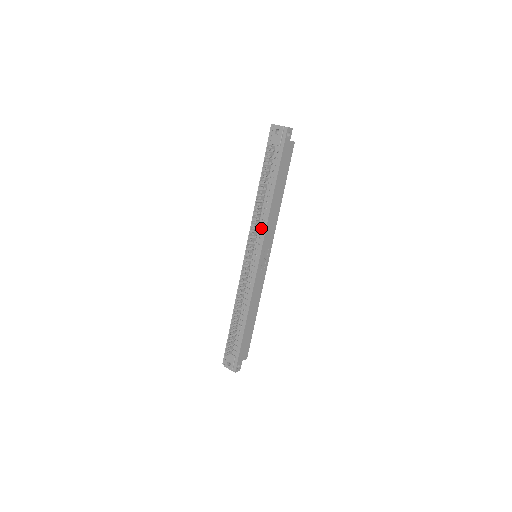
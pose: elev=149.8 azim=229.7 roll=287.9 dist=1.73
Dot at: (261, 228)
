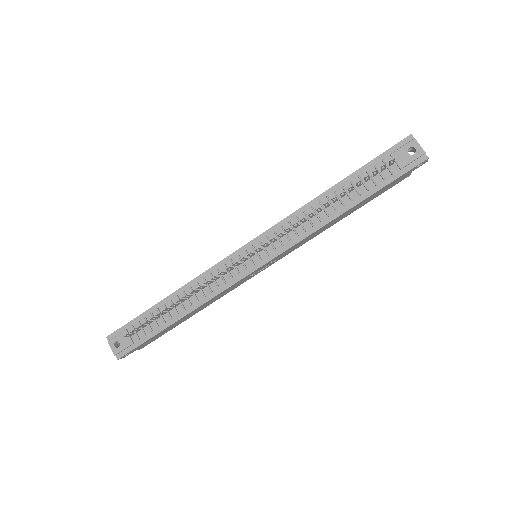
Dot at: (294, 235)
